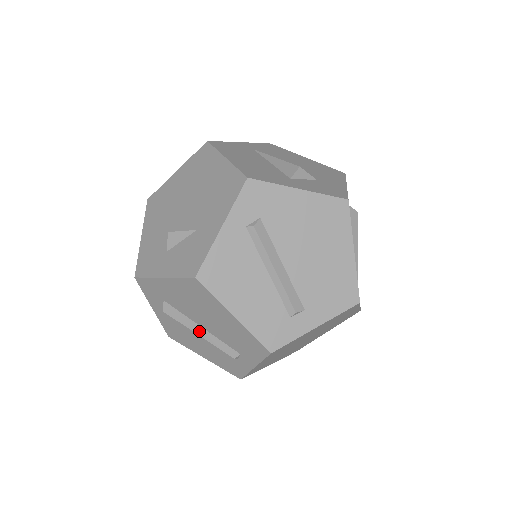
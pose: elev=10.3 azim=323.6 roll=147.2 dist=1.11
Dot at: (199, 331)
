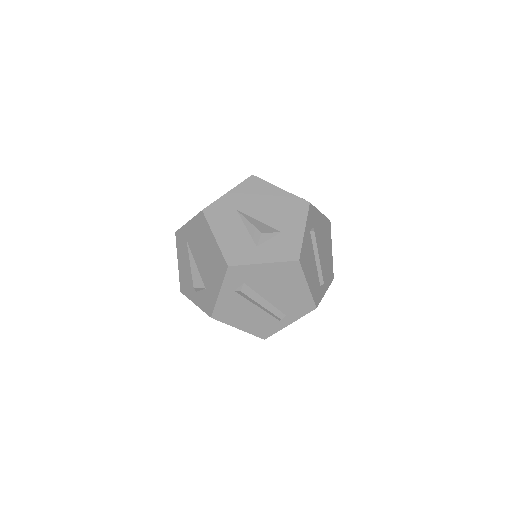
Dot at: (263, 303)
